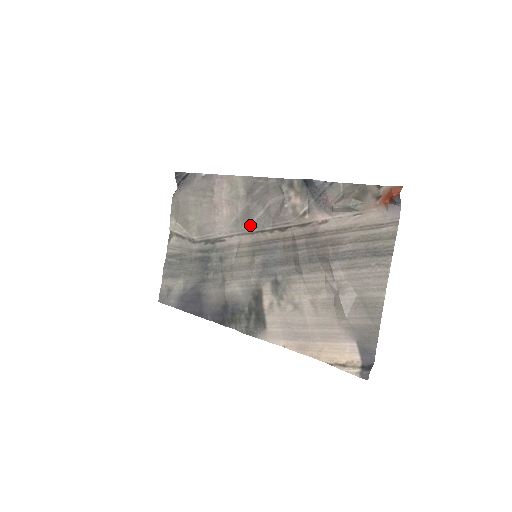
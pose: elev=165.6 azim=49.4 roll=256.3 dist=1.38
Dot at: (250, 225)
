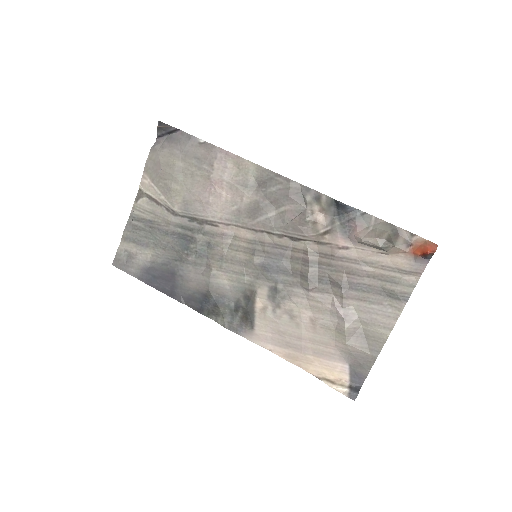
Dot at: (255, 222)
